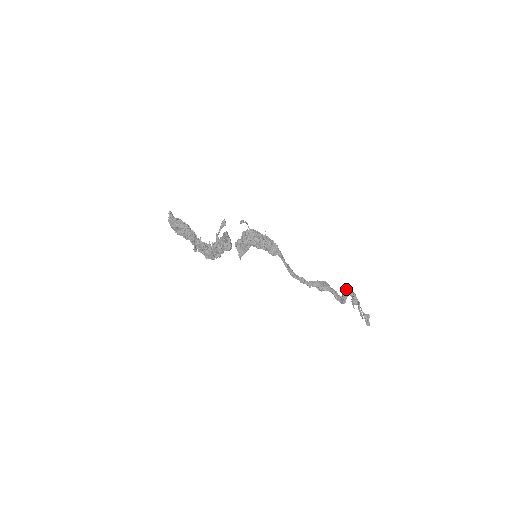
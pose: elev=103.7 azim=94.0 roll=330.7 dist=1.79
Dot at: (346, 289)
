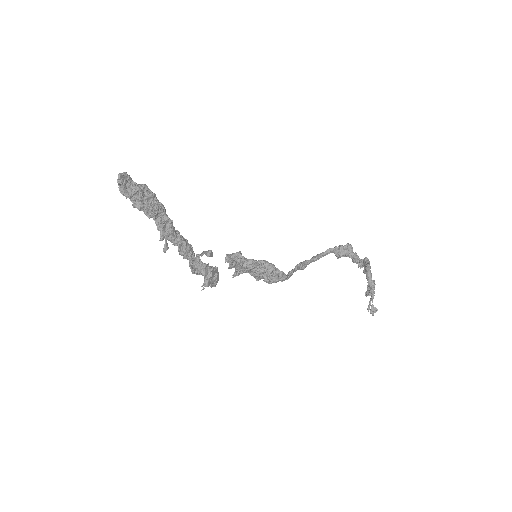
Dot at: (367, 278)
